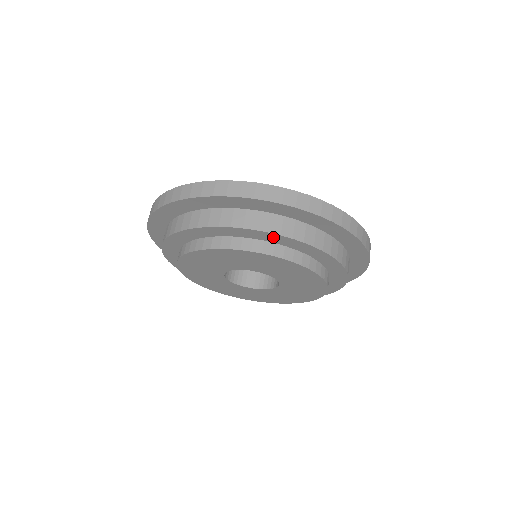
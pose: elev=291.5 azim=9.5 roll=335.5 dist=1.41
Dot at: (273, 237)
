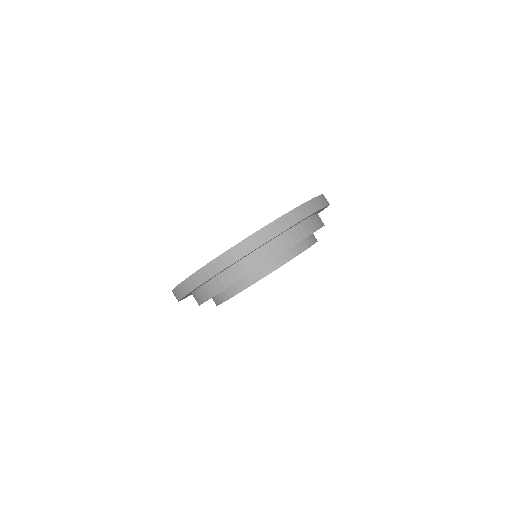
Dot at: occluded
